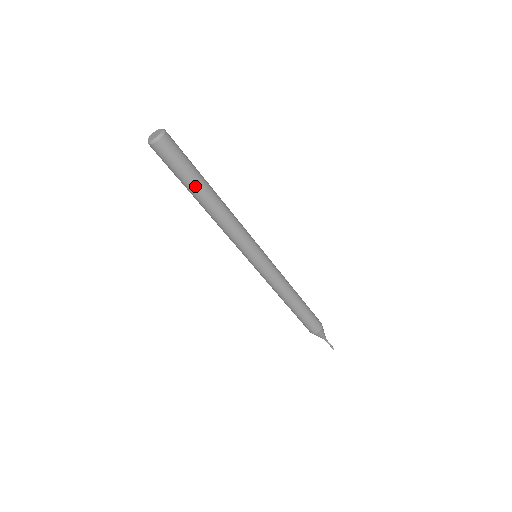
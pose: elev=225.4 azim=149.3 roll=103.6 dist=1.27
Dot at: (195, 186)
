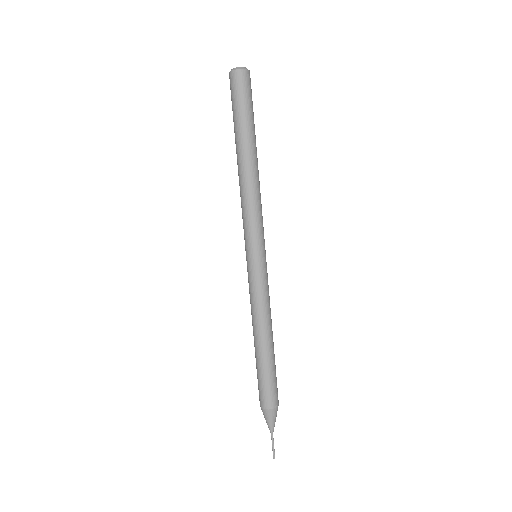
Dot at: (241, 133)
